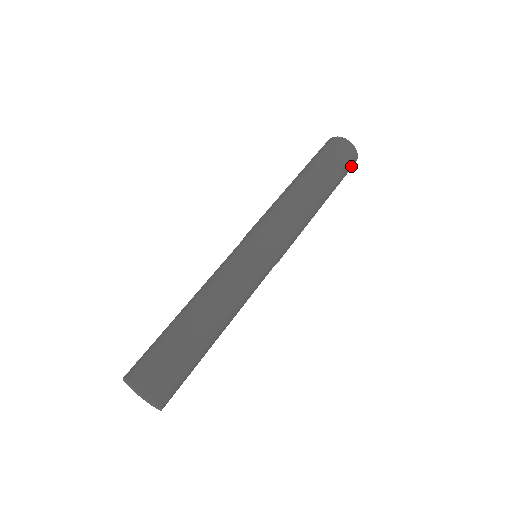
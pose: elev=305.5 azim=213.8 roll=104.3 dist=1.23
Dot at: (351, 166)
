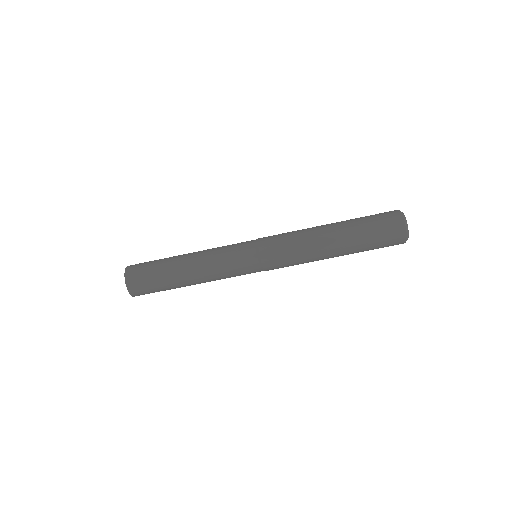
Dot at: (393, 242)
